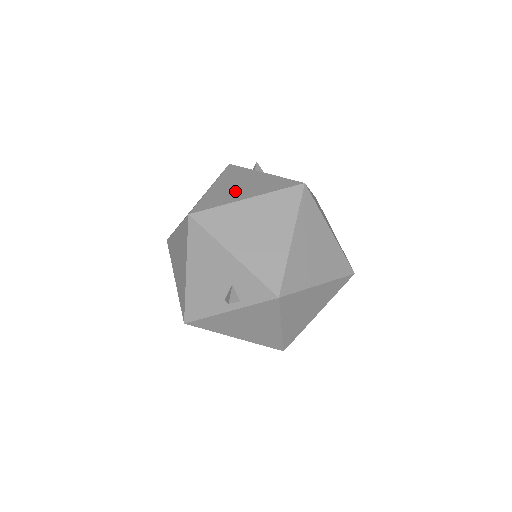
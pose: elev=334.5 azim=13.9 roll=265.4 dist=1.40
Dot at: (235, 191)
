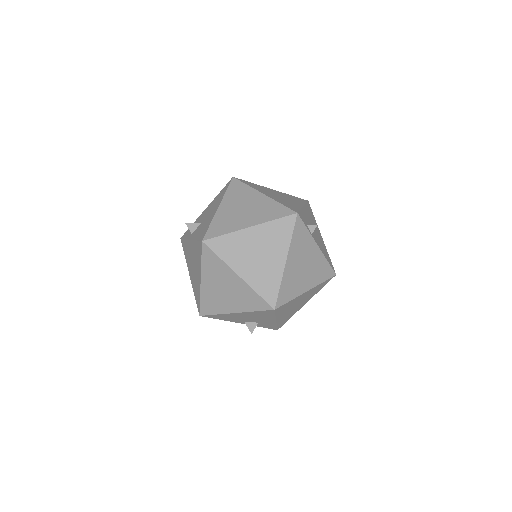
Dot at: (301, 277)
